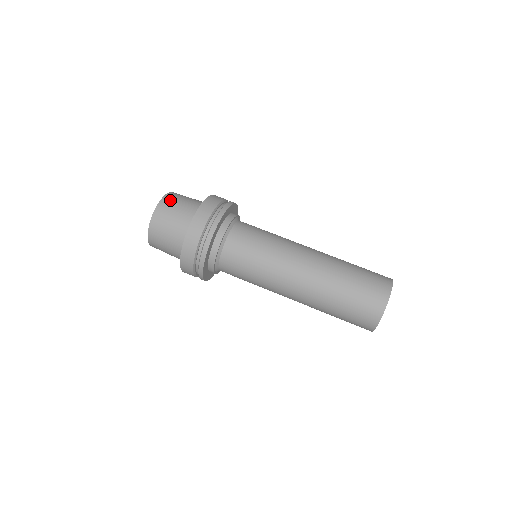
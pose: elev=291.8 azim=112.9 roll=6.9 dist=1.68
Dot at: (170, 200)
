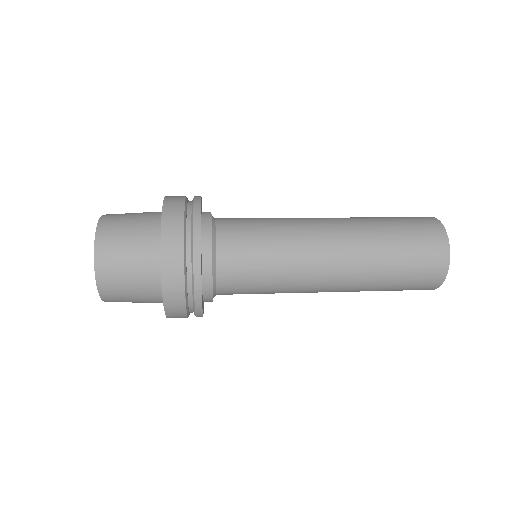
Dot at: occluded
